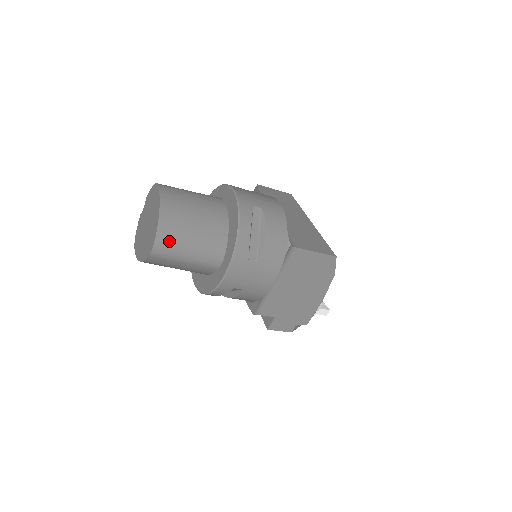
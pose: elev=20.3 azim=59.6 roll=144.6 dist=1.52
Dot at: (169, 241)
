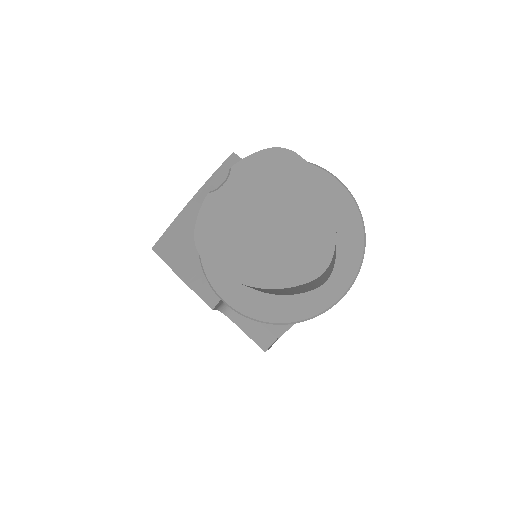
Dot at: occluded
